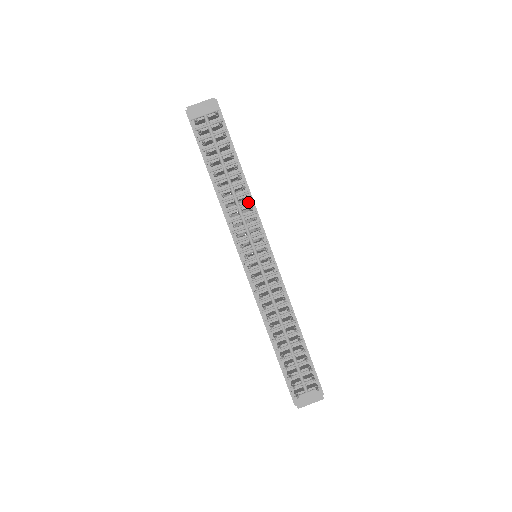
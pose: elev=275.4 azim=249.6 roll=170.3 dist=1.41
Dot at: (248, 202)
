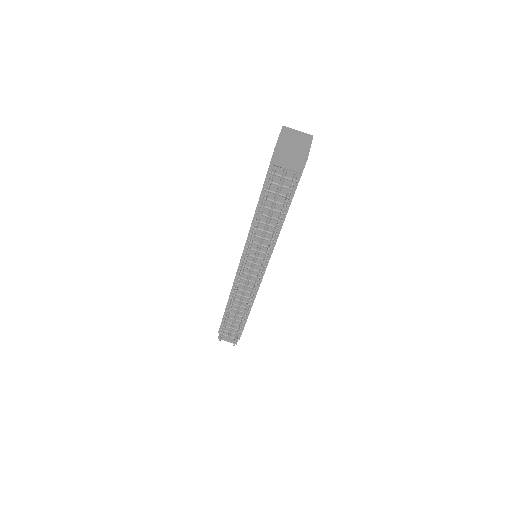
Dot at: occluded
